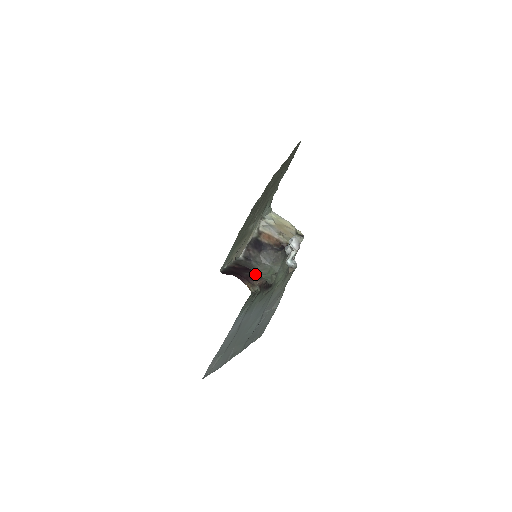
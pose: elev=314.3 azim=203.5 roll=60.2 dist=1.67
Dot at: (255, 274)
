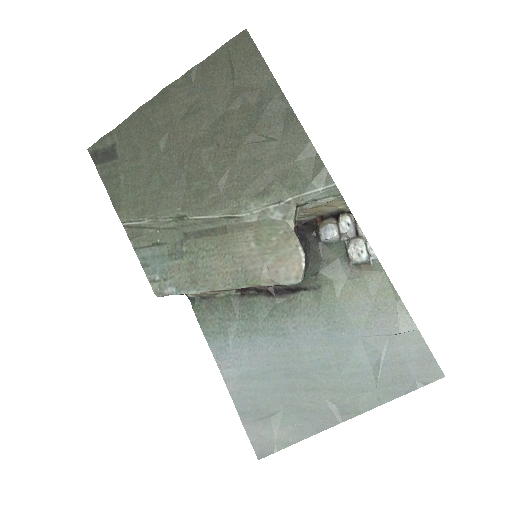
Dot at: occluded
